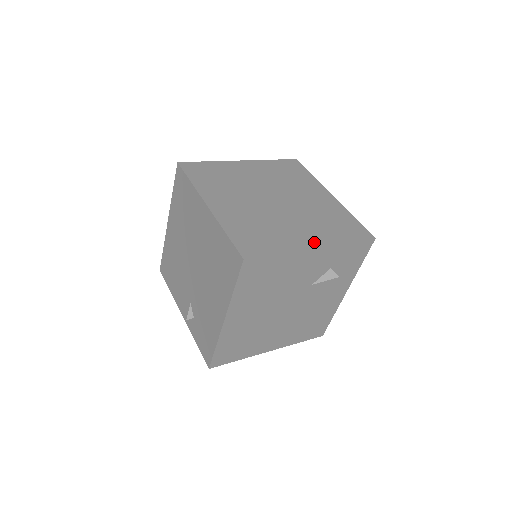
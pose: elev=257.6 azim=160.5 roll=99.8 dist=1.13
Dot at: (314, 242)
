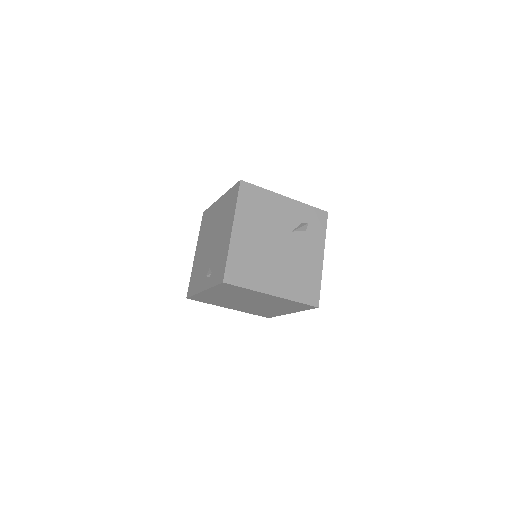
Dot at: occluded
